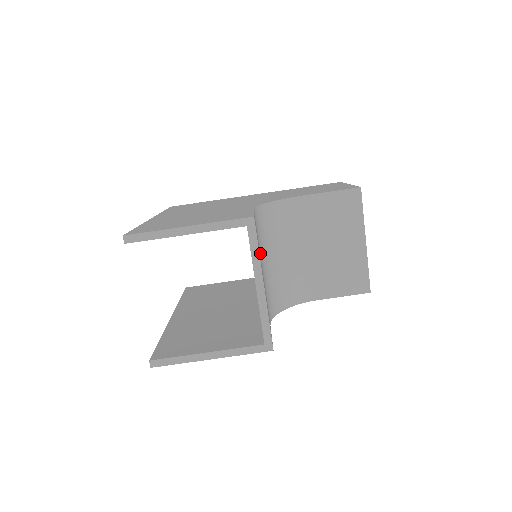
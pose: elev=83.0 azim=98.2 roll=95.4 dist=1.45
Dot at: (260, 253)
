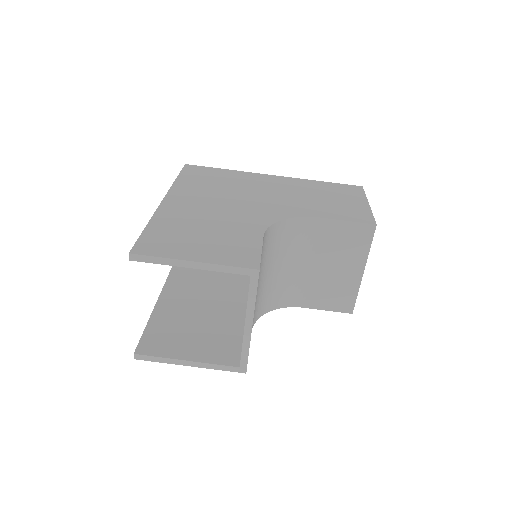
Dot at: (259, 272)
